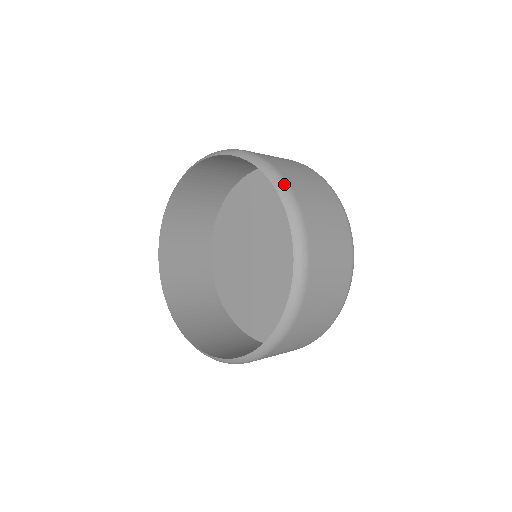
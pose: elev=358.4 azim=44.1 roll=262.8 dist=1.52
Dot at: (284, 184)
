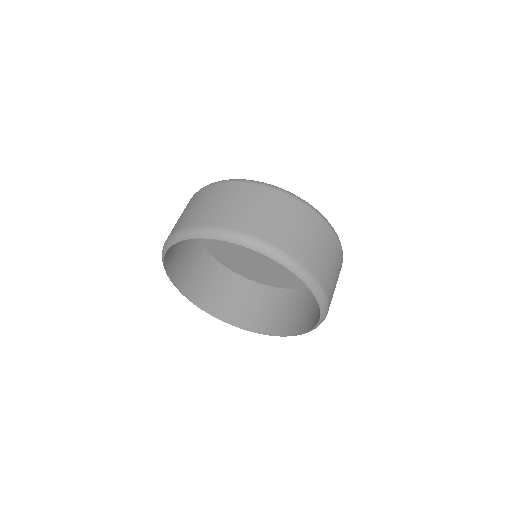
Dot at: (323, 295)
